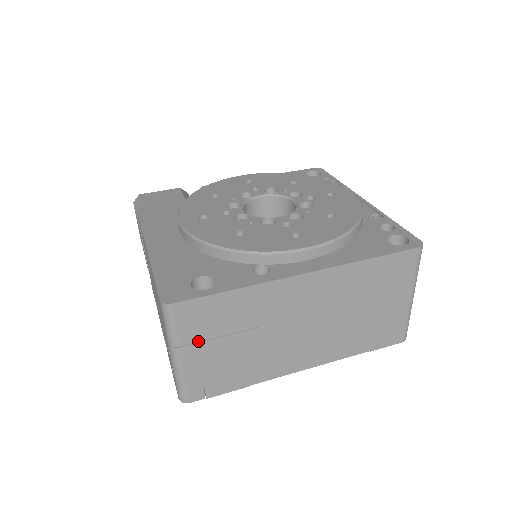
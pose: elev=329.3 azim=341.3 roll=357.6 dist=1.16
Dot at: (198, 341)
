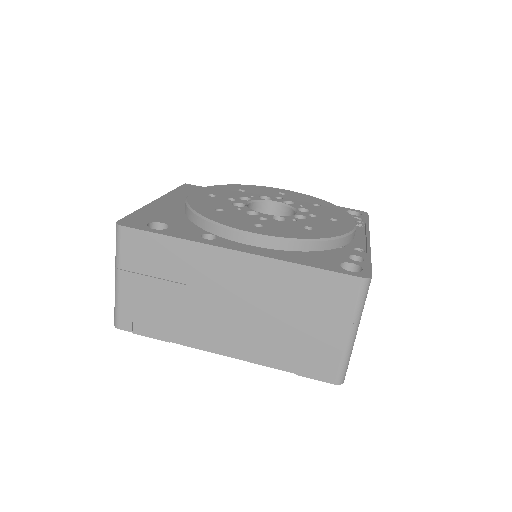
Dot at: (135, 271)
